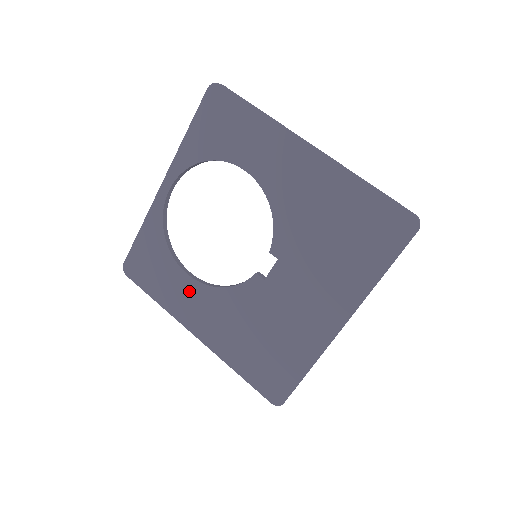
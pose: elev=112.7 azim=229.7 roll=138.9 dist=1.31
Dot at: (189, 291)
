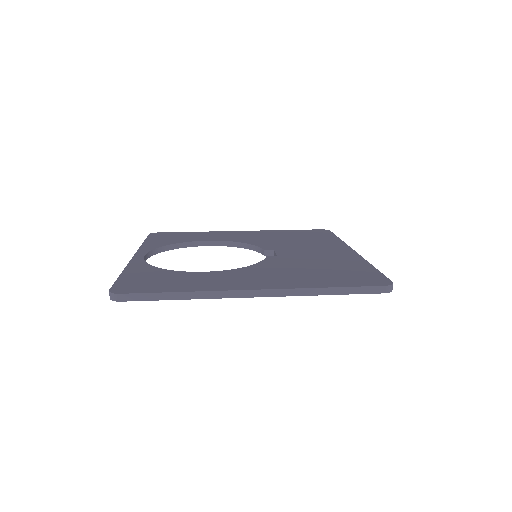
Dot at: (217, 276)
